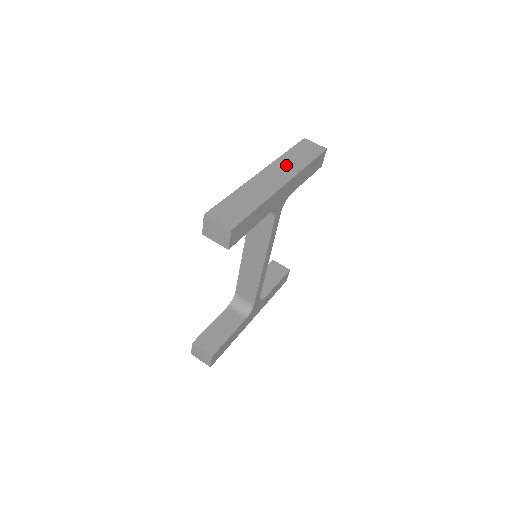
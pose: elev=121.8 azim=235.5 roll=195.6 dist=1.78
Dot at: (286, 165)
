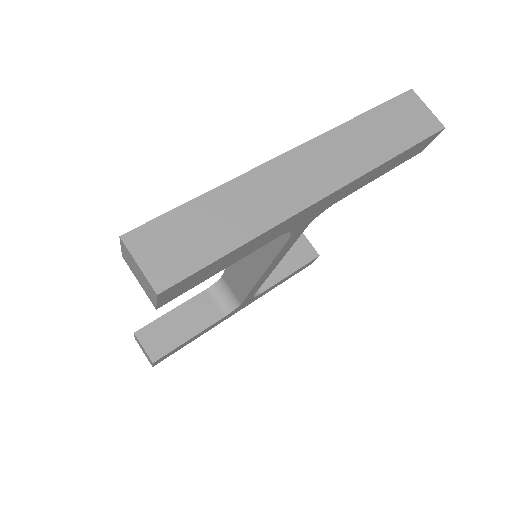
Dot at: (346, 148)
